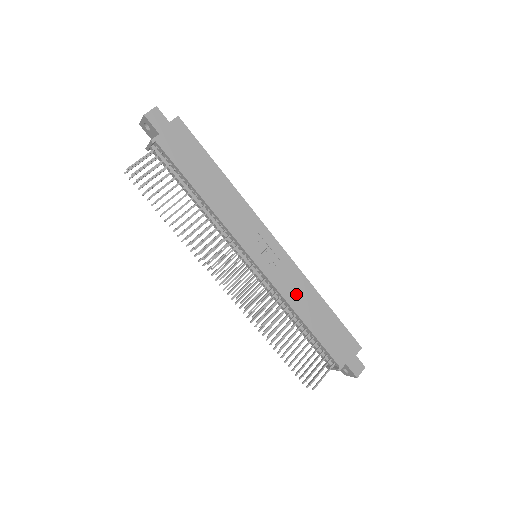
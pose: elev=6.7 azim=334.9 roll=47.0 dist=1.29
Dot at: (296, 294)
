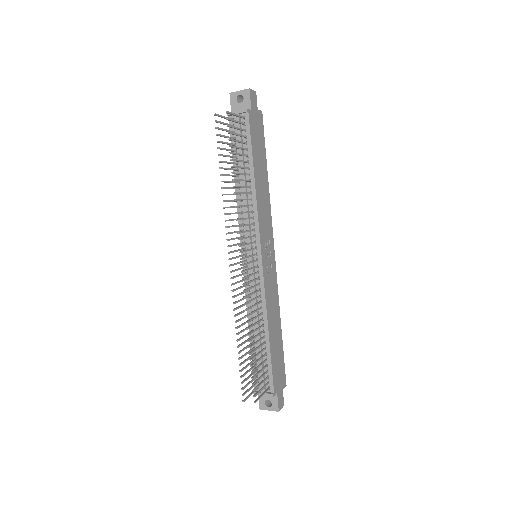
Dot at: (272, 306)
